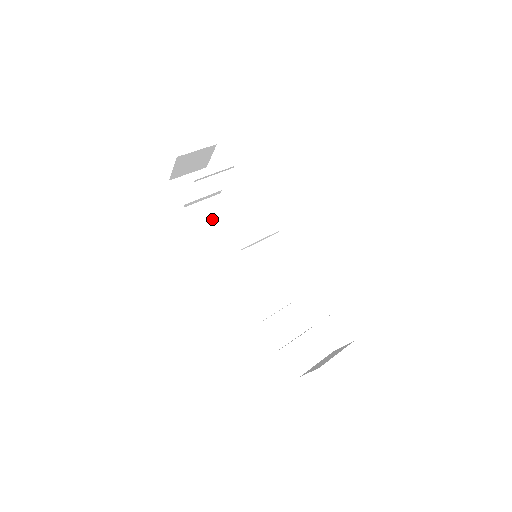
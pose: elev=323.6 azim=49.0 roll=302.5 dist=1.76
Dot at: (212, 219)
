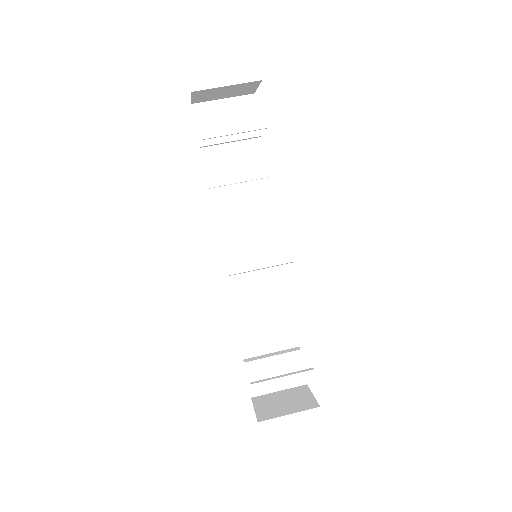
Dot at: (233, 174)
